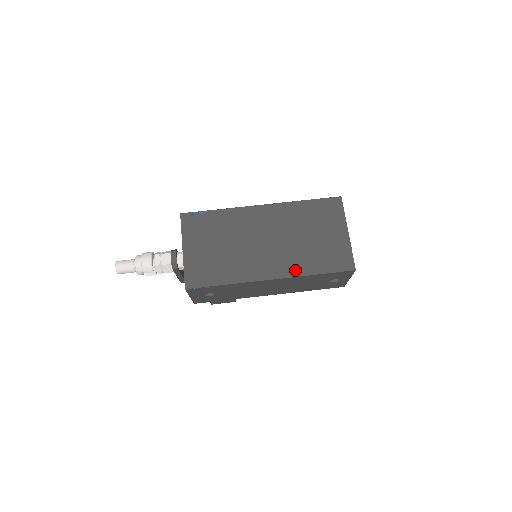
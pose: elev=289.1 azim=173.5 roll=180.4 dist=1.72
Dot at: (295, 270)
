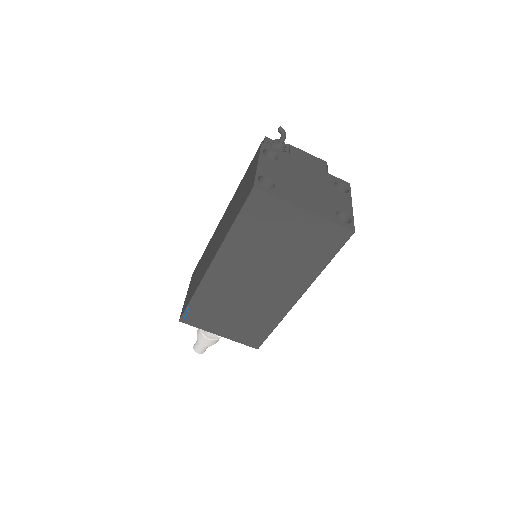
Dot at: (306, 279)
